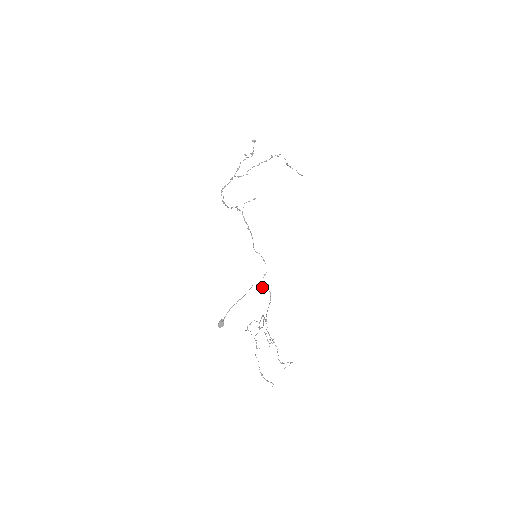
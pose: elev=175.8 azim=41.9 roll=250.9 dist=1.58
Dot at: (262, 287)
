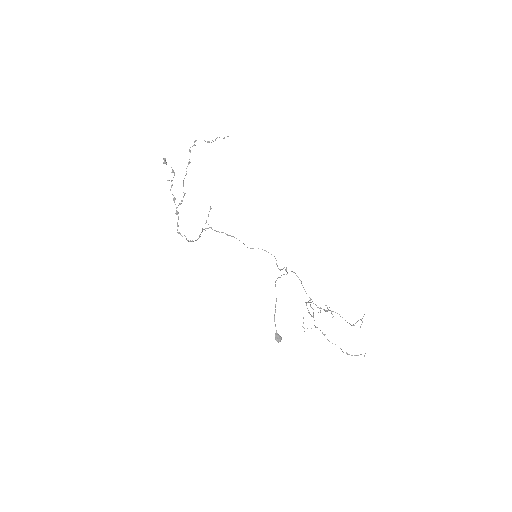
Dot at: occluded
